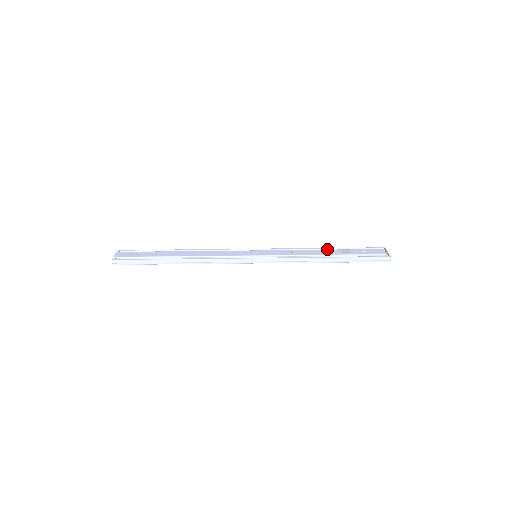
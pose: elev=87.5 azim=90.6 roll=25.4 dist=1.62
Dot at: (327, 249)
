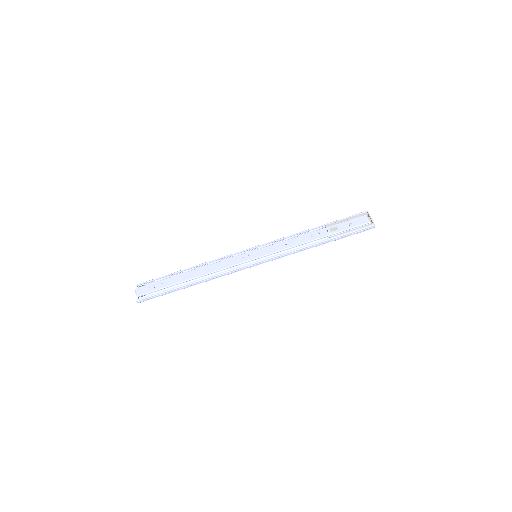
Dot at: (316, 229)
